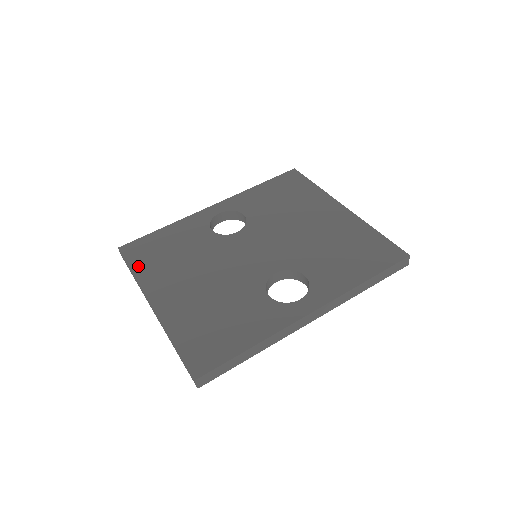
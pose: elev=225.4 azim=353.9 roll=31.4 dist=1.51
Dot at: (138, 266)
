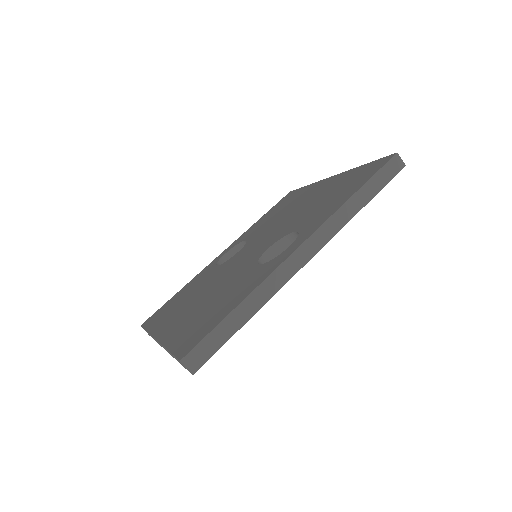
Dot at: (152, 324)
